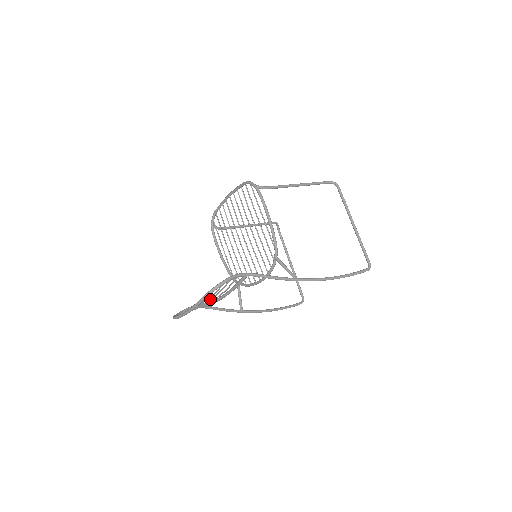
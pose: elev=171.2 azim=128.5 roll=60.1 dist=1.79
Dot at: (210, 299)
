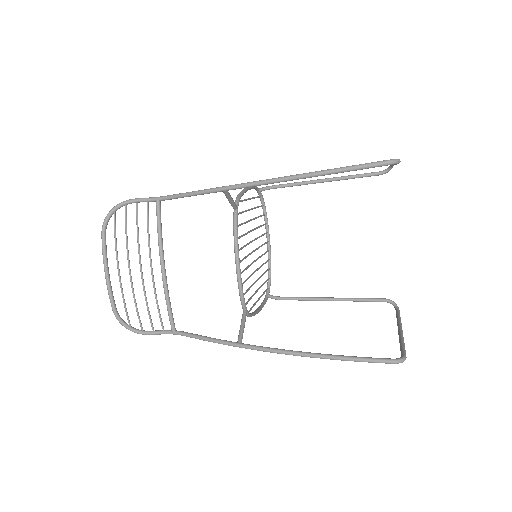
Dot at: (140, 264)
